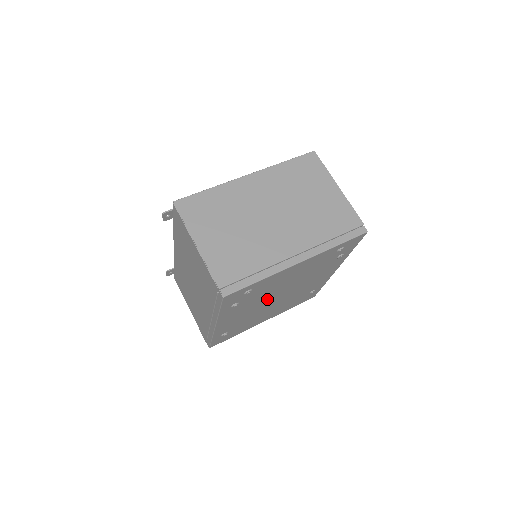
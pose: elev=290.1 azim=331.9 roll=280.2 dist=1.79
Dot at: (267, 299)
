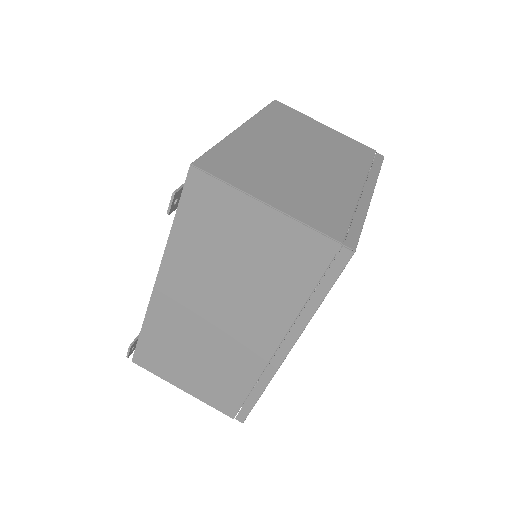
Dot at: occluded
